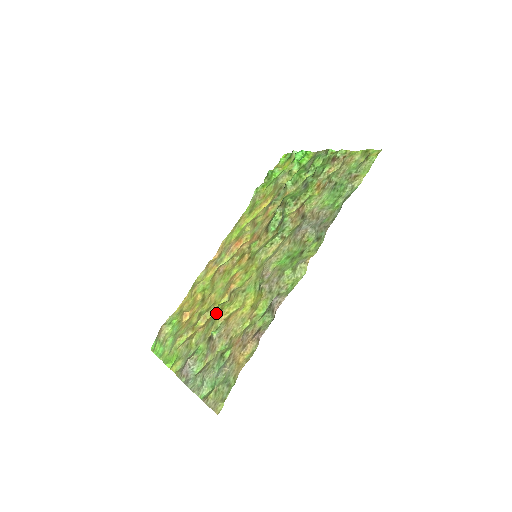
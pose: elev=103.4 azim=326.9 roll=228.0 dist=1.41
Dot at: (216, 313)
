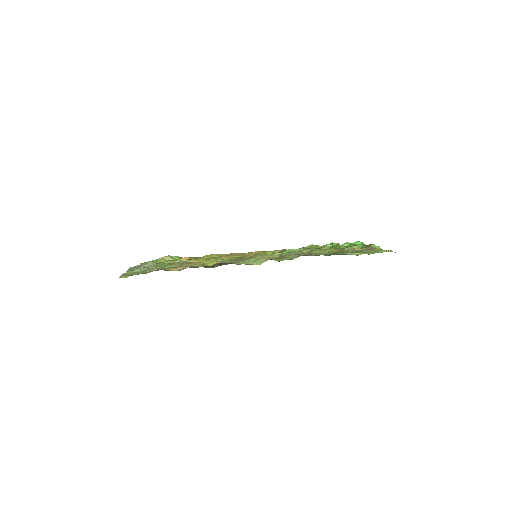
Dot at: occluded
